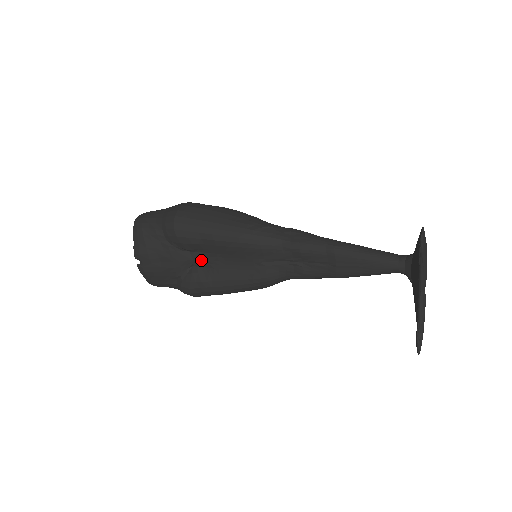
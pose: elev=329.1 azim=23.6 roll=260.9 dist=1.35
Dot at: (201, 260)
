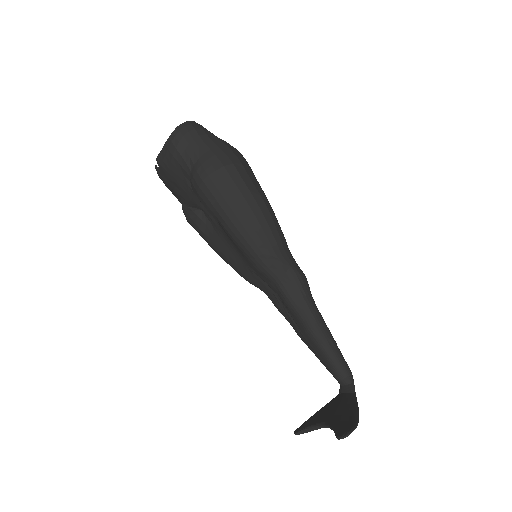
Dot at: (210, 217)
